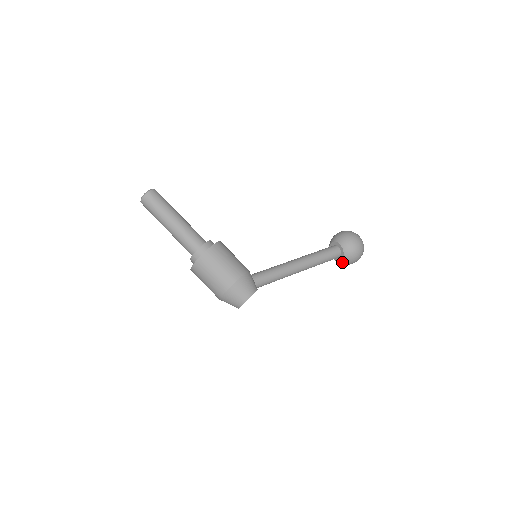
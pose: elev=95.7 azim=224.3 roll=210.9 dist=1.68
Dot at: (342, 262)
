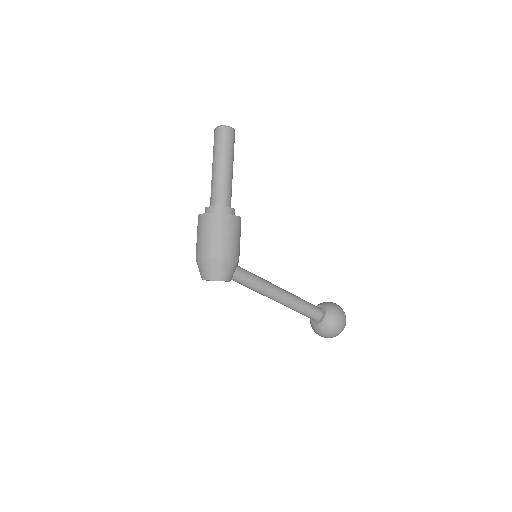
Dot at: (314, 327)
